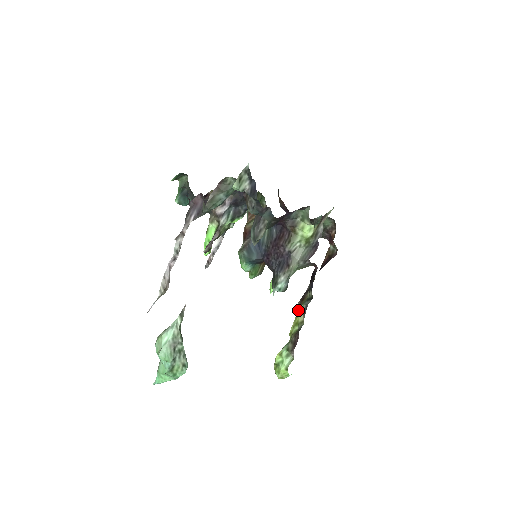
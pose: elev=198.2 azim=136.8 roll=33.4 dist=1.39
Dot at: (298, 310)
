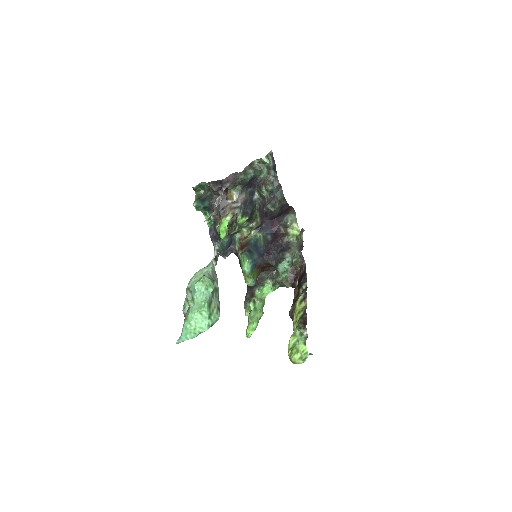
Dot at: (297, 302)
